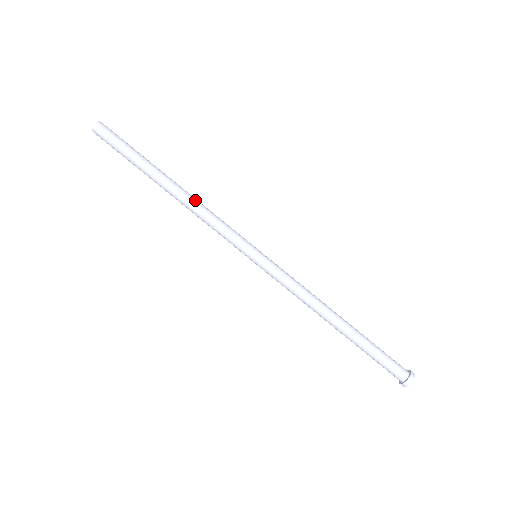
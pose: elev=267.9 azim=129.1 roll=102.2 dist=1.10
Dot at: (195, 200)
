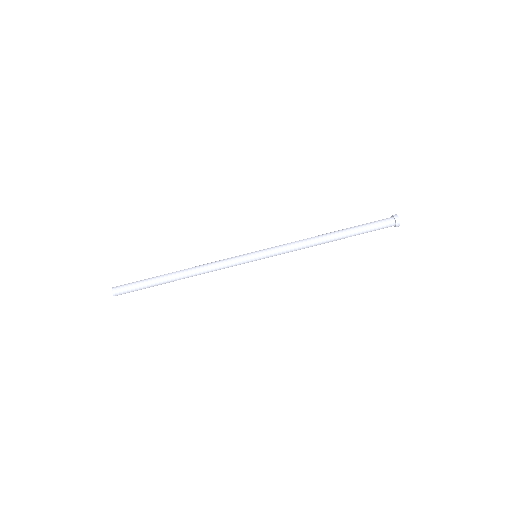
Dot at: (197, 268)
